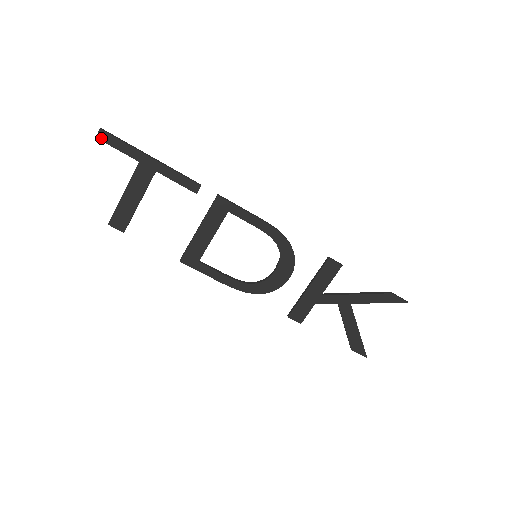
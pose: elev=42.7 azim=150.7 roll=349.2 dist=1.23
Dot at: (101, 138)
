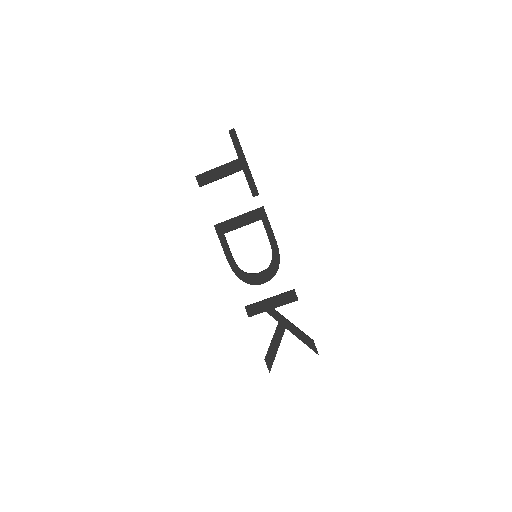
Dot at: (231, 133)
